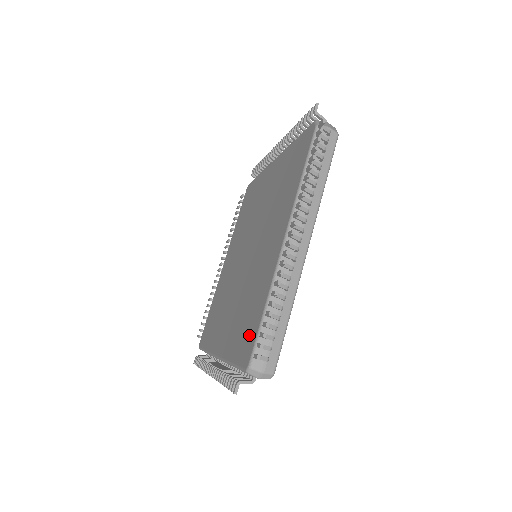
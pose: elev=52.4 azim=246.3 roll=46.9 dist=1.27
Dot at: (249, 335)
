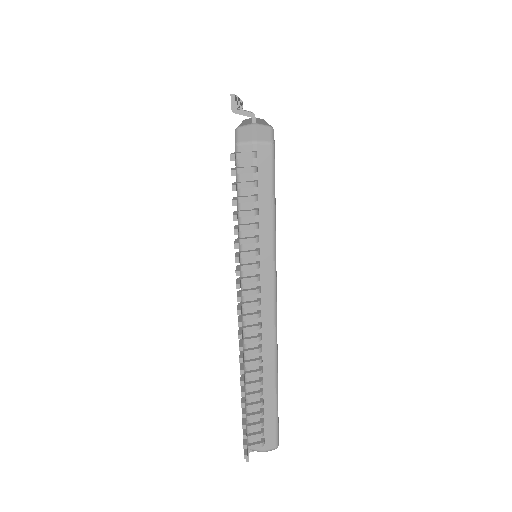
Dot at: occluded
